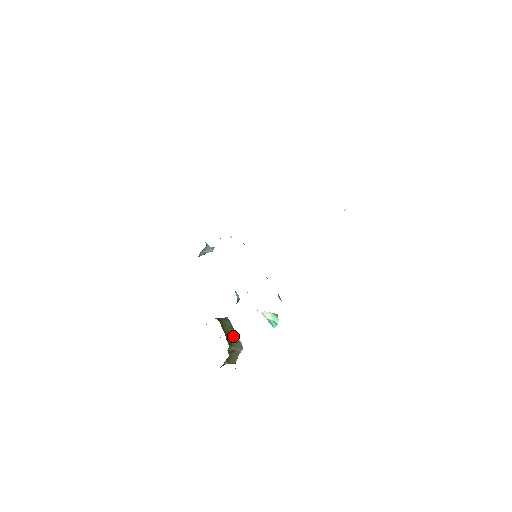
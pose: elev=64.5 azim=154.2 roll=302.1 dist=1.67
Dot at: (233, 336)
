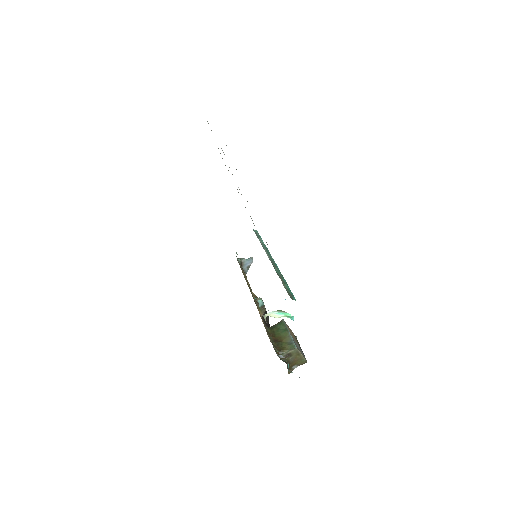
Dot at: (286, 339)
